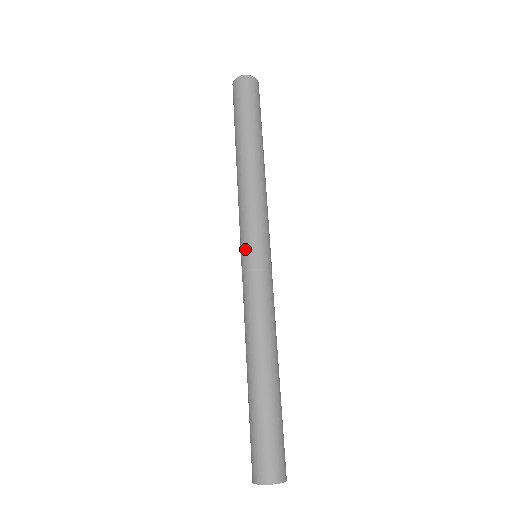
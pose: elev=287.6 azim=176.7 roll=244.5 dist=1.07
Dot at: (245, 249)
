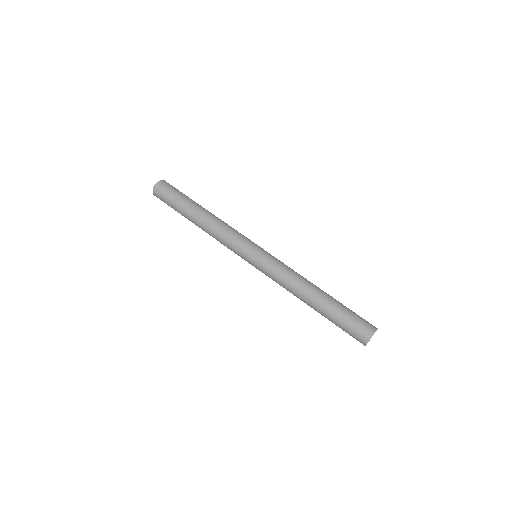
Dot at: (249, 256)
